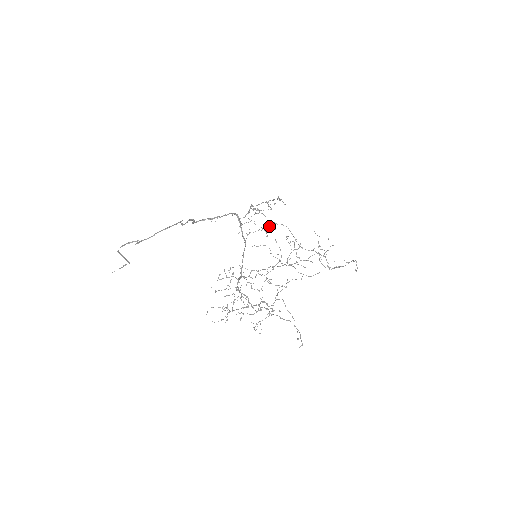
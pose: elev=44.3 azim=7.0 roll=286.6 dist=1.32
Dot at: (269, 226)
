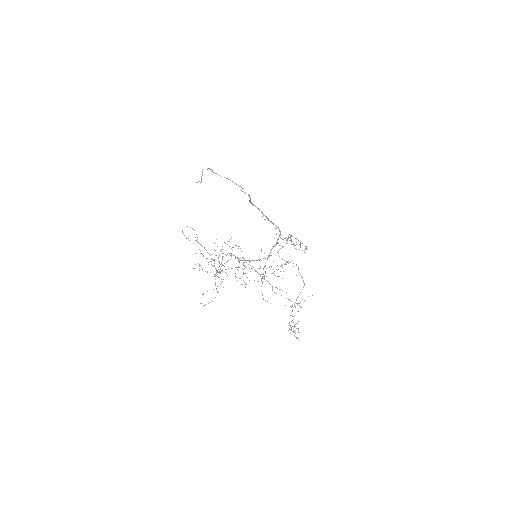
Dot at: (280, 248)
